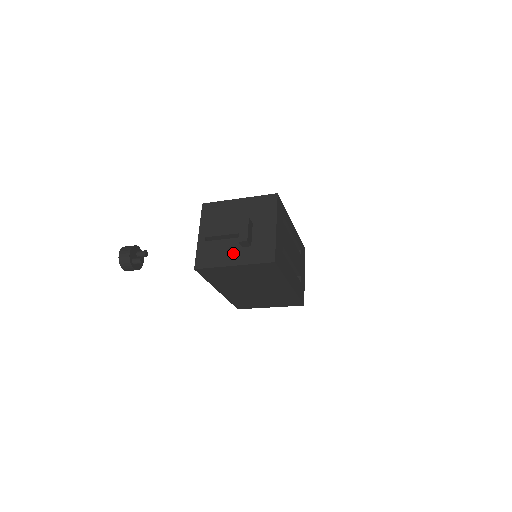
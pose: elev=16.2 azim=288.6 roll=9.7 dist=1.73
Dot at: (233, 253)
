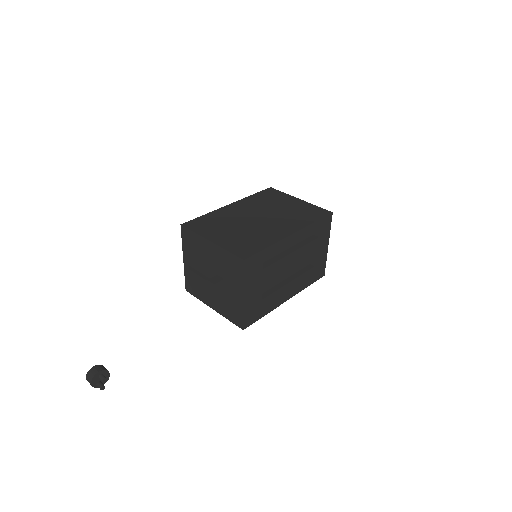
Dot at: occluded
